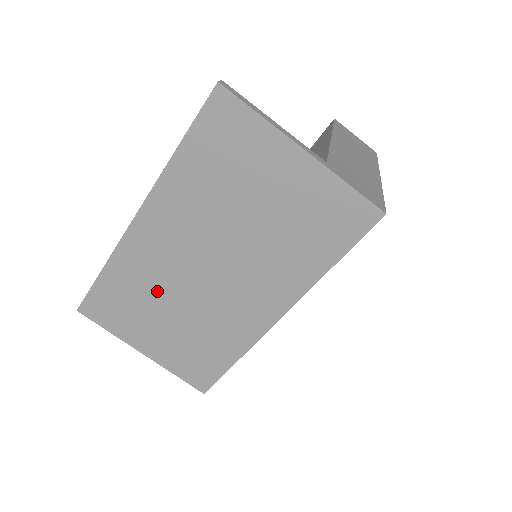
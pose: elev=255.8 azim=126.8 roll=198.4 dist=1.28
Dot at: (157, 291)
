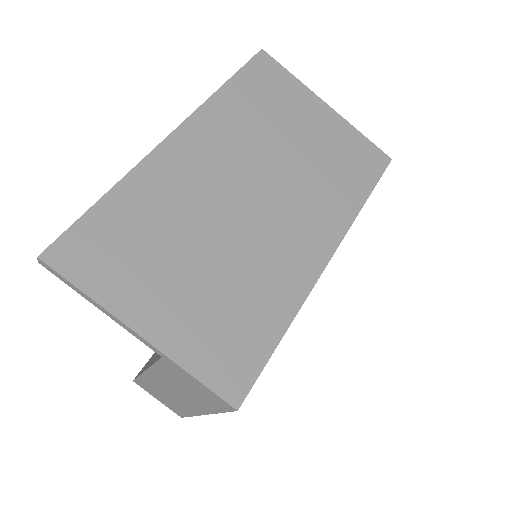
Dot at: (184, 224)
